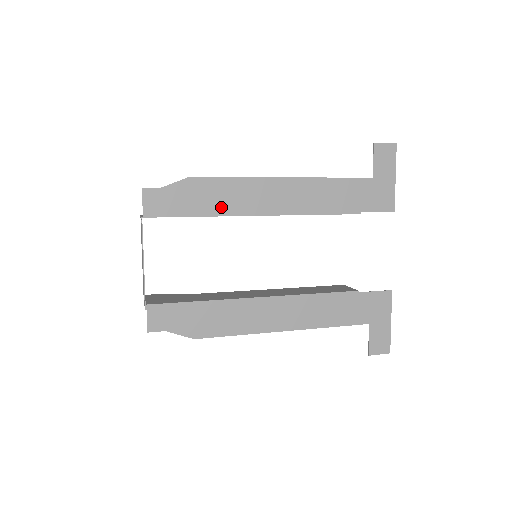
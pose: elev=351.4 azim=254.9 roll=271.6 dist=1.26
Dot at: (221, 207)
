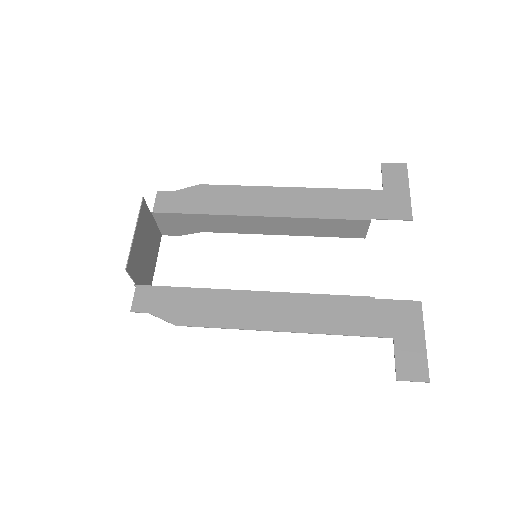
Dot at: (224, 208)
